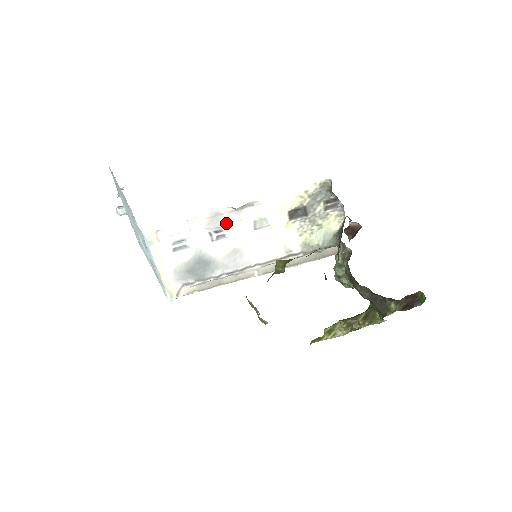
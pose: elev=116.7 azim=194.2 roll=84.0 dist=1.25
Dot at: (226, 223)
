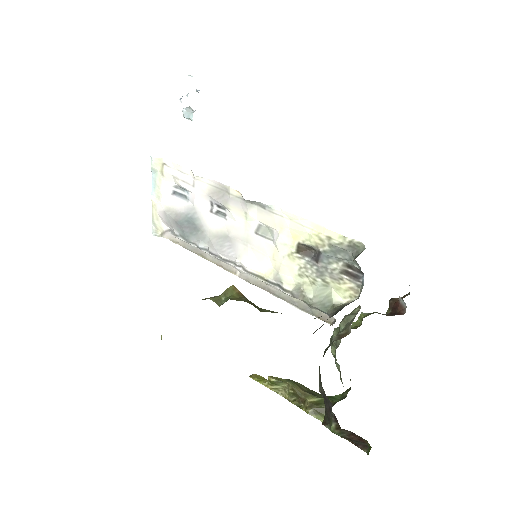
Dot at: (230, 205)
